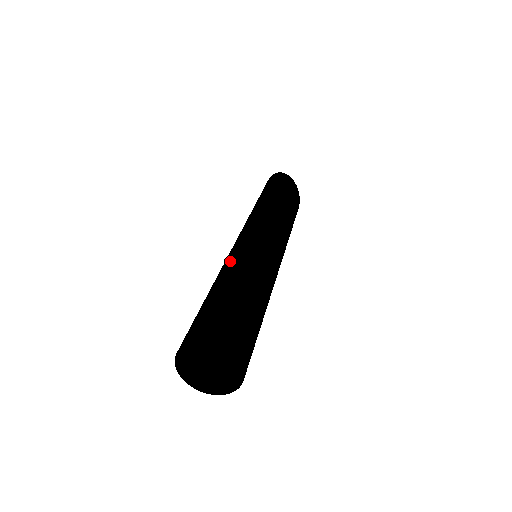
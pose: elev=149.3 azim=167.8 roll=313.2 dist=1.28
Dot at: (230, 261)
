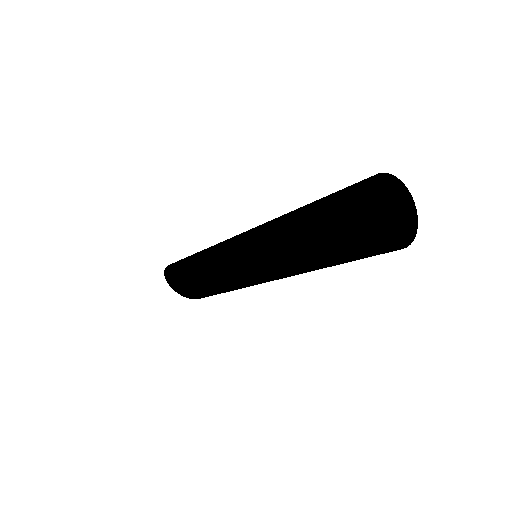
Dot at: occluded
